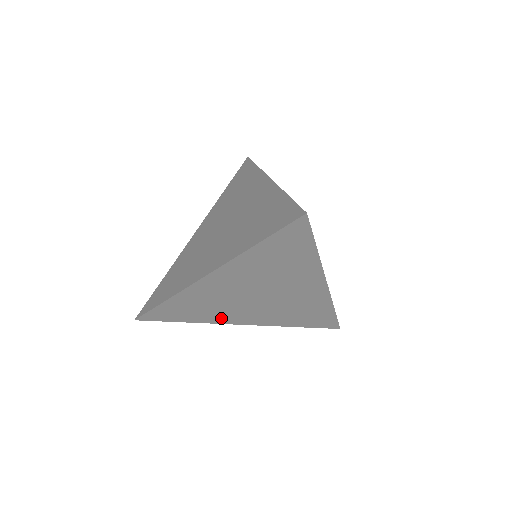
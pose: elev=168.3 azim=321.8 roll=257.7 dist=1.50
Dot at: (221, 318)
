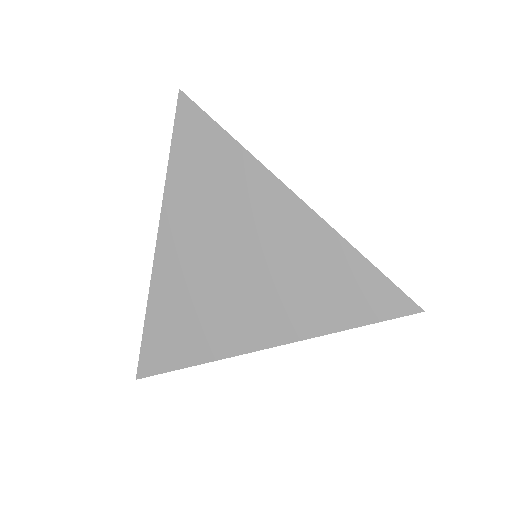
Dot at: (224, 340)
